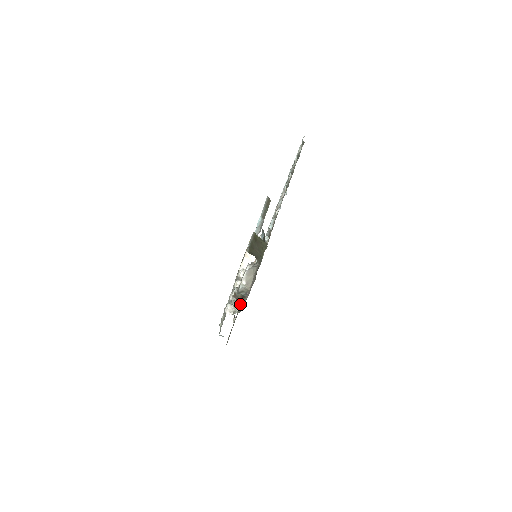
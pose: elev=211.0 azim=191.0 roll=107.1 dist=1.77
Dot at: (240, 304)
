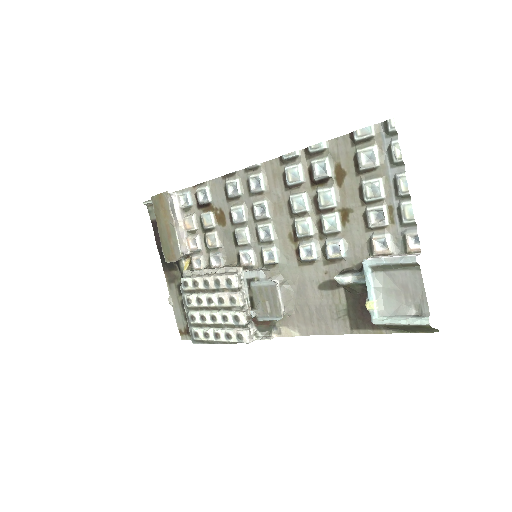
Dot at: (264, 326)
